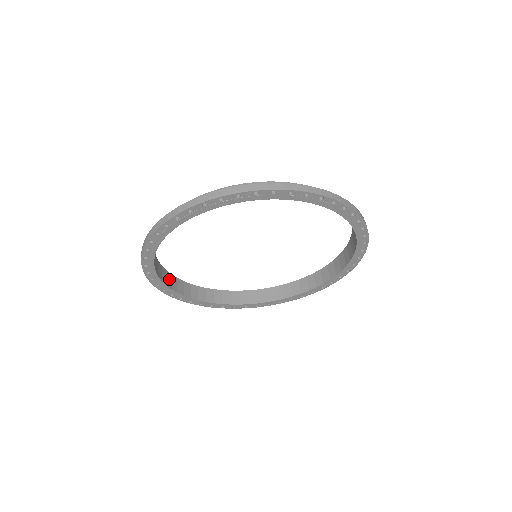
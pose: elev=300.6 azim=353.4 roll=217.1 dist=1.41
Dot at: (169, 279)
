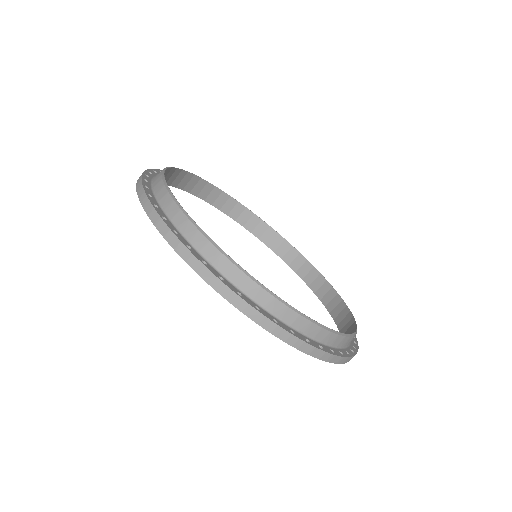
Dot at: occluded
